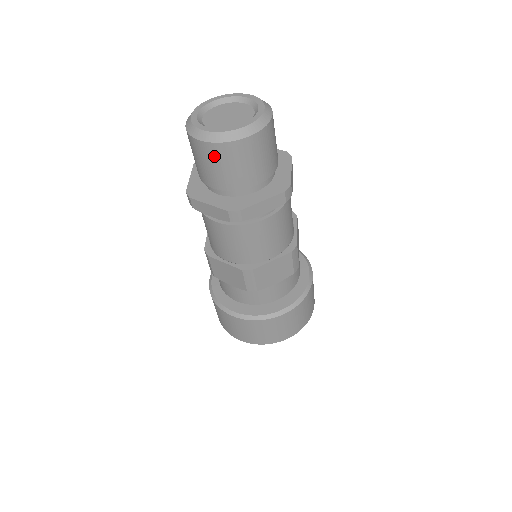
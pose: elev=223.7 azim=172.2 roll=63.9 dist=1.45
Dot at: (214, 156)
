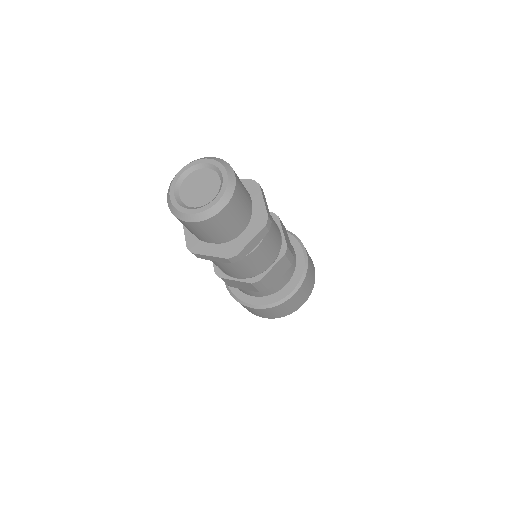
Dot at: (202, 228)
